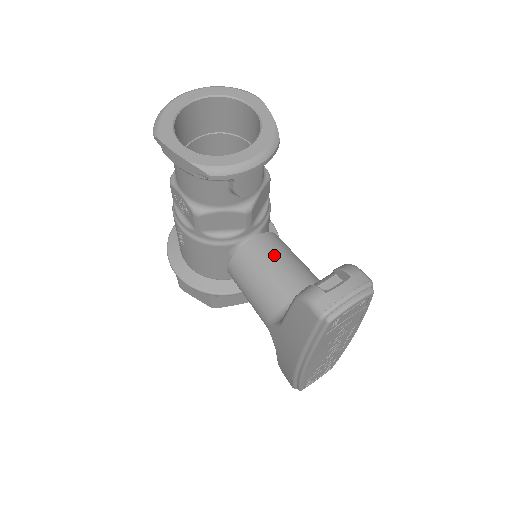
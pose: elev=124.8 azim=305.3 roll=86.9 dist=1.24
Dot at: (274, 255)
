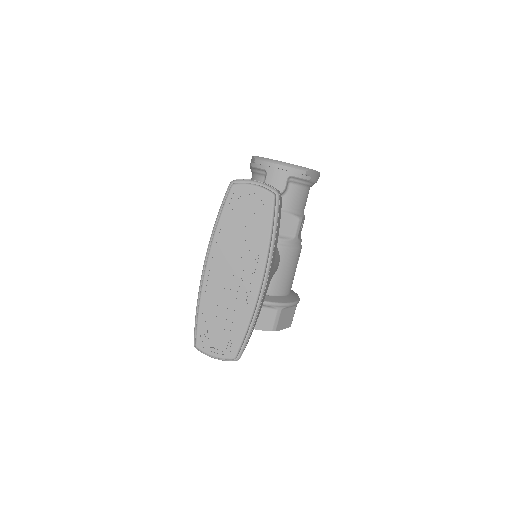
Dot at: occluded
